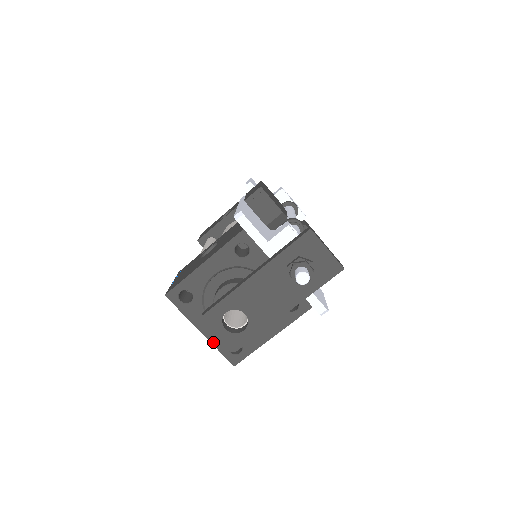
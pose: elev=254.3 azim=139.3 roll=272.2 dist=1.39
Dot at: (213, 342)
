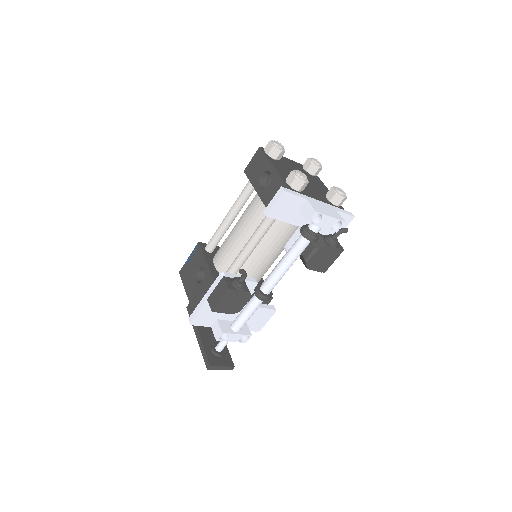
Dot at: occluded
